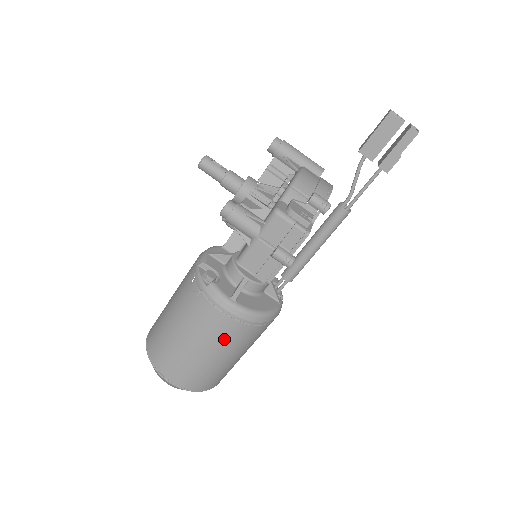
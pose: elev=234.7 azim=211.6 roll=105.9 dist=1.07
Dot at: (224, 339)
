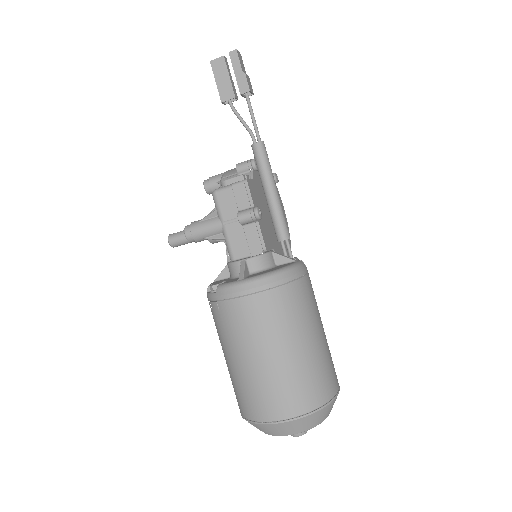
Dot at: (270, 322)
